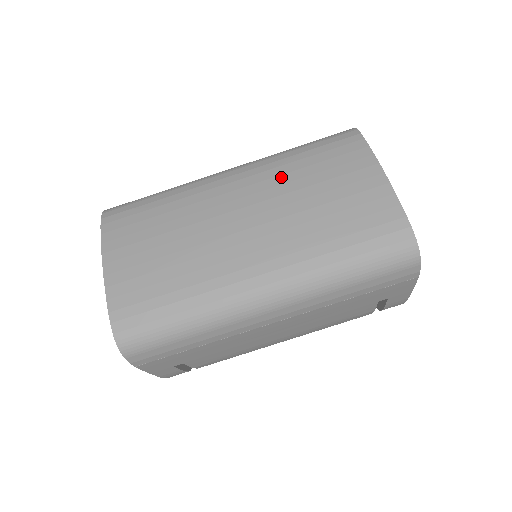
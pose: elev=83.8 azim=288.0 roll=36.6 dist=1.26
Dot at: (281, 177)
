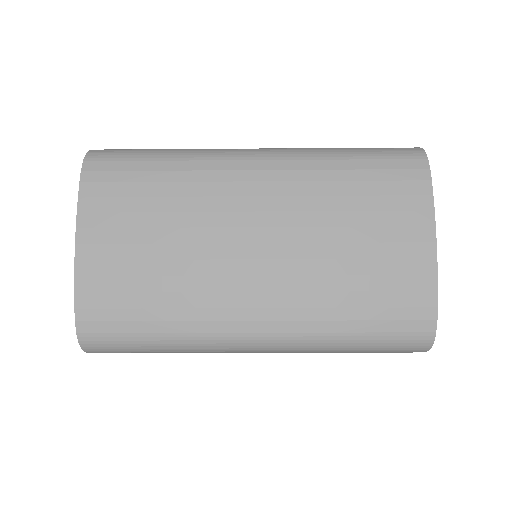
Dot at: (317, 199)
